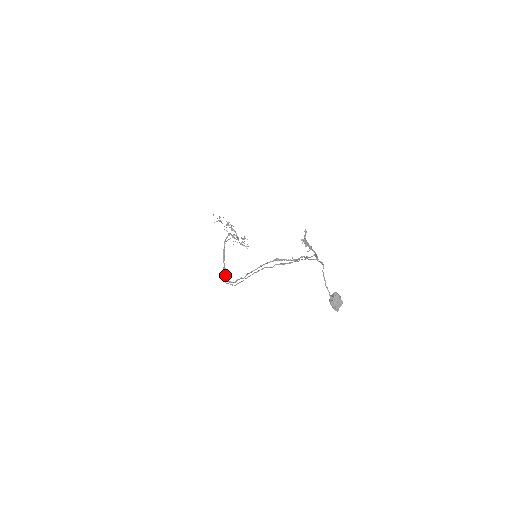
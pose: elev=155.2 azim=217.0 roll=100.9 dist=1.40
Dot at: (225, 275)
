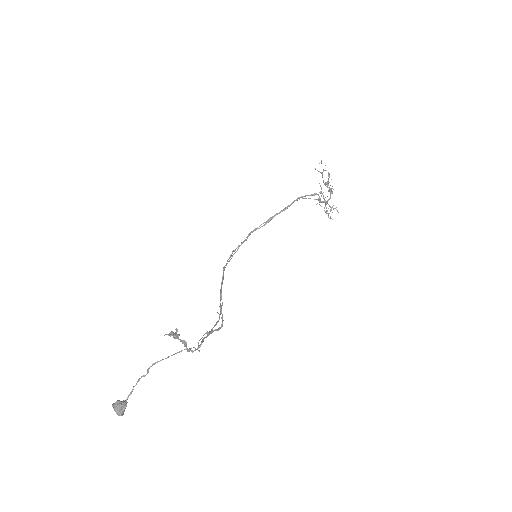
Dot at: (260, 227)
